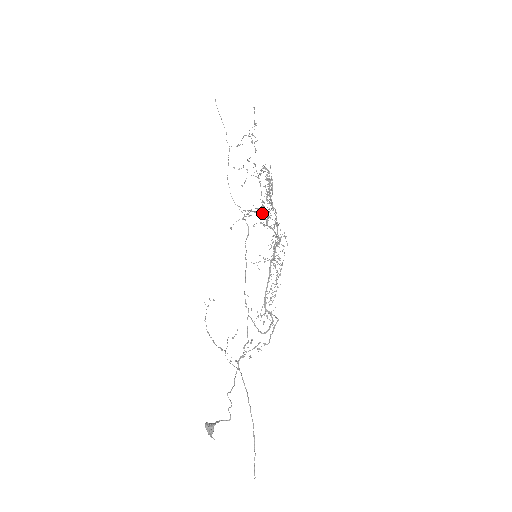
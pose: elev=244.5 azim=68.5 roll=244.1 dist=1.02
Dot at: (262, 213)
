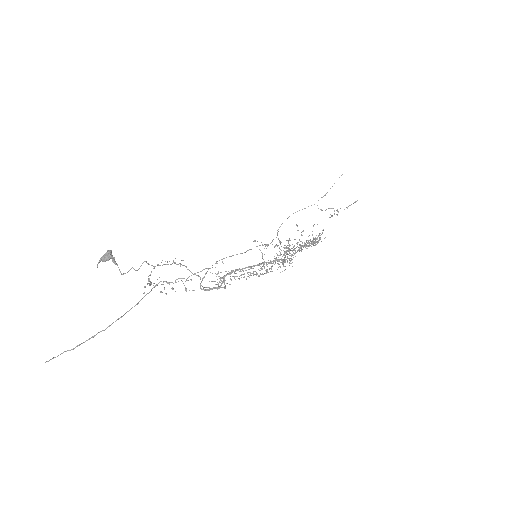
Dot at: (289, 248)
